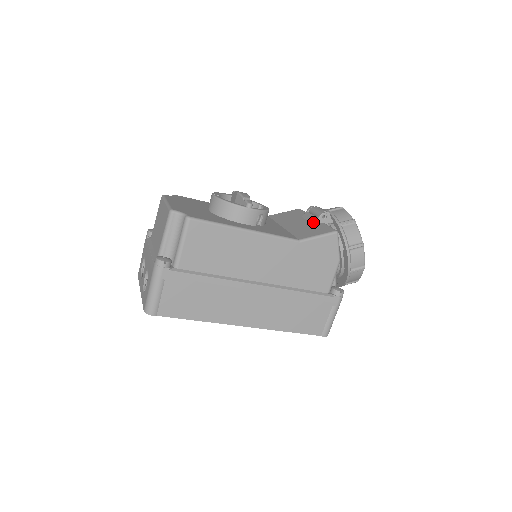
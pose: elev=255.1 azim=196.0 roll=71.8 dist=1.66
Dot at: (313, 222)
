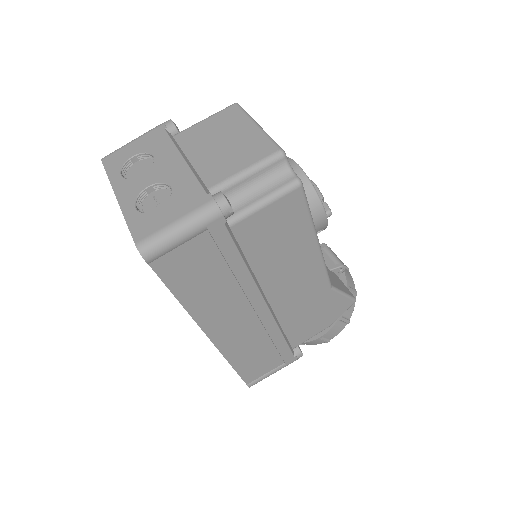
Dot at: (329, 266)
